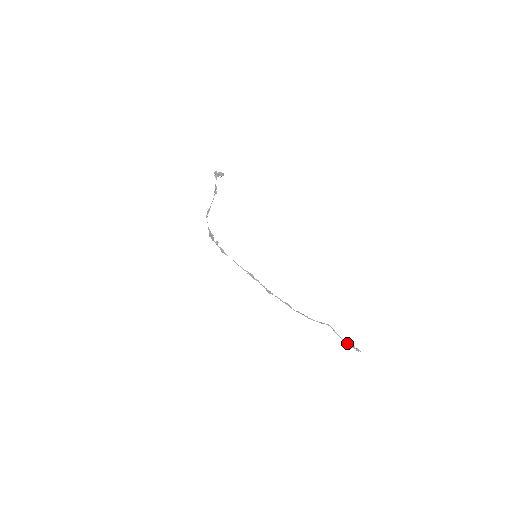
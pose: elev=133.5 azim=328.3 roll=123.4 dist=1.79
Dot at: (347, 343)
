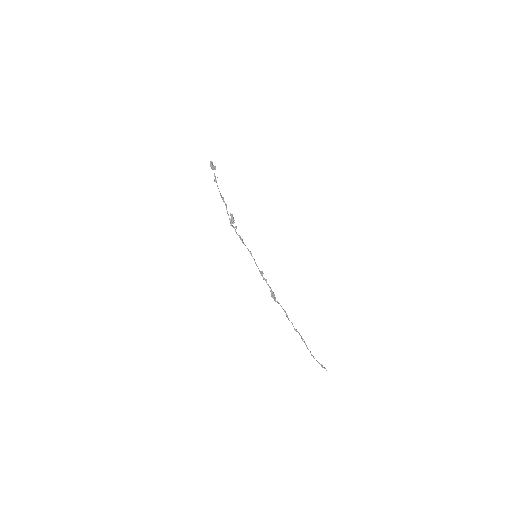
Dot at: (318, 362)
